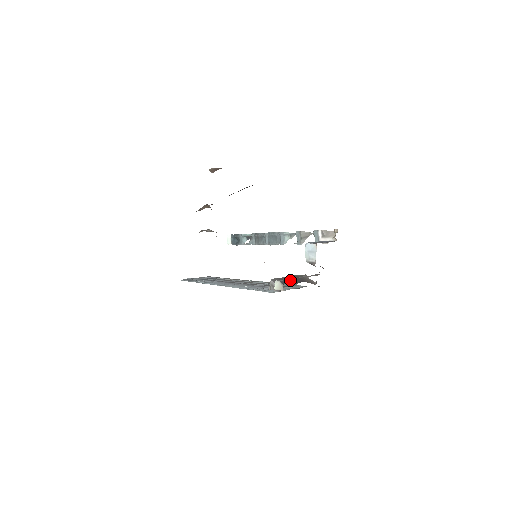
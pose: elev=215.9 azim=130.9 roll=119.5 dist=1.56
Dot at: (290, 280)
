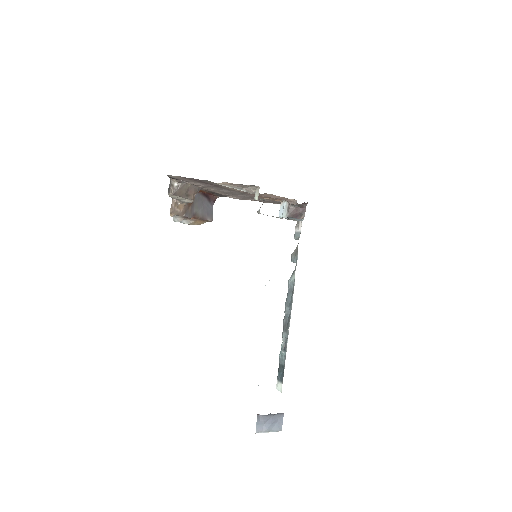
Dot at: occluded
